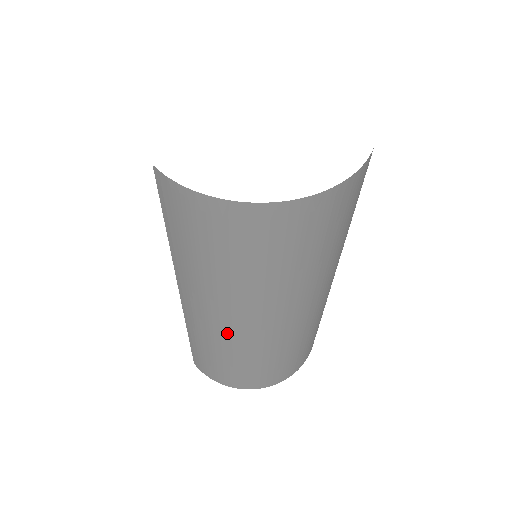
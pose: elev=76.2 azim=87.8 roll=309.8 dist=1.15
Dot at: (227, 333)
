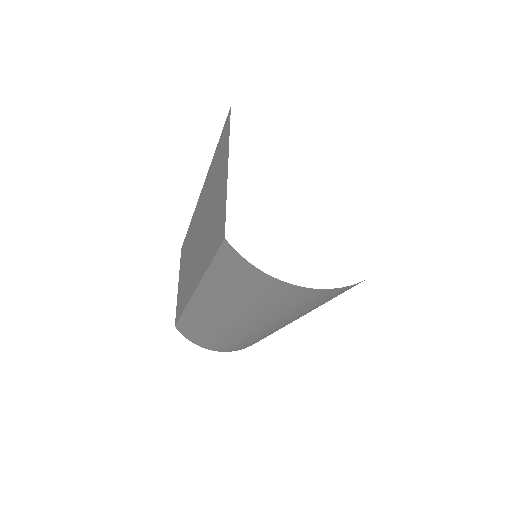
Dot at: (230, 330)
